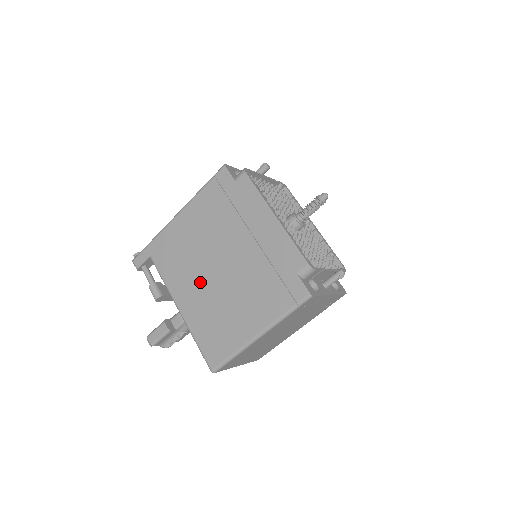
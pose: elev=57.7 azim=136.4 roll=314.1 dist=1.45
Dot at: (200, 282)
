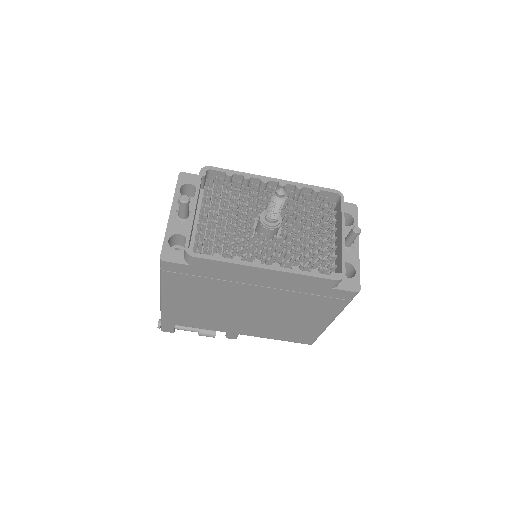
Dot at: (242, 320)
